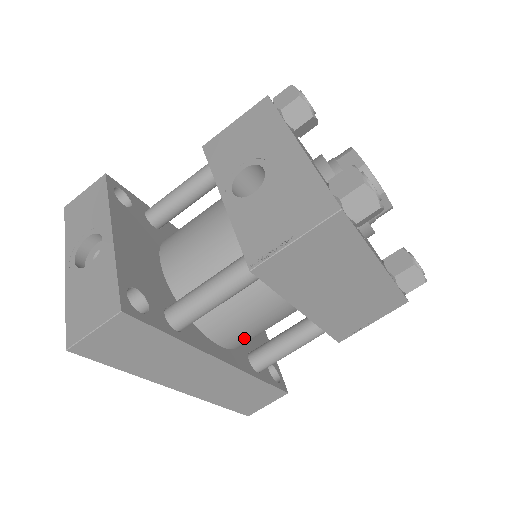
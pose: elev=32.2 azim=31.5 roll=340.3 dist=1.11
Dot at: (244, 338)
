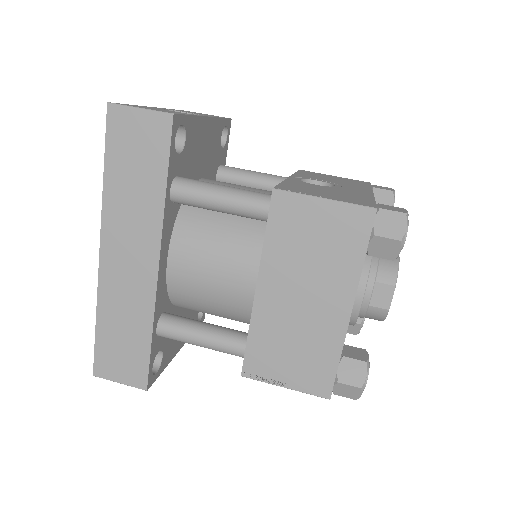
Dot at: (187, 280)
